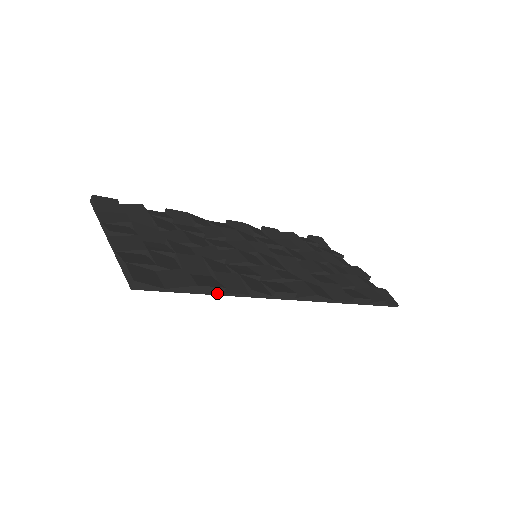
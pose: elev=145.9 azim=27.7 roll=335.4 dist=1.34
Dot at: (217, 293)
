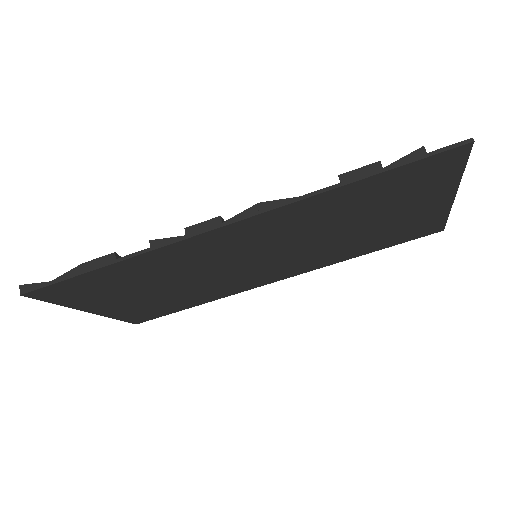
Dot at: (109, 263)
